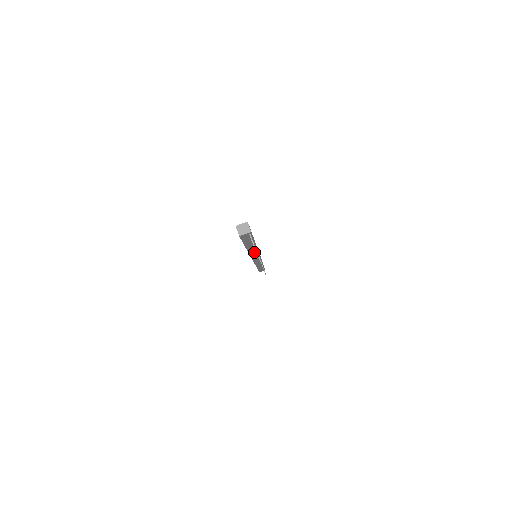
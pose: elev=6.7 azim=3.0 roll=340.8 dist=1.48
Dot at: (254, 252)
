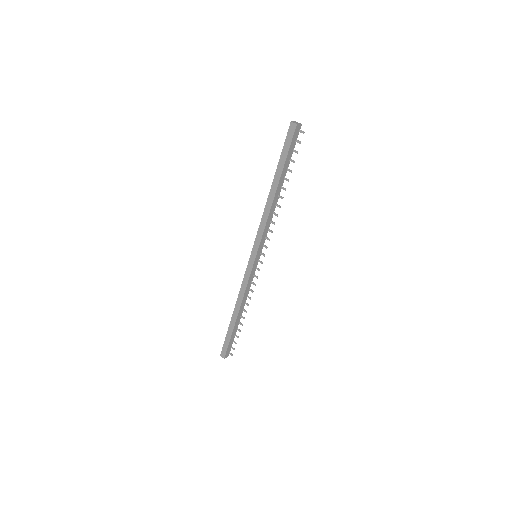
Dot at: (270, 217)
